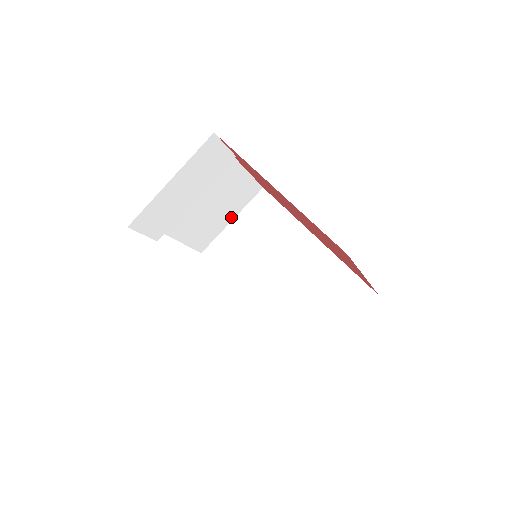
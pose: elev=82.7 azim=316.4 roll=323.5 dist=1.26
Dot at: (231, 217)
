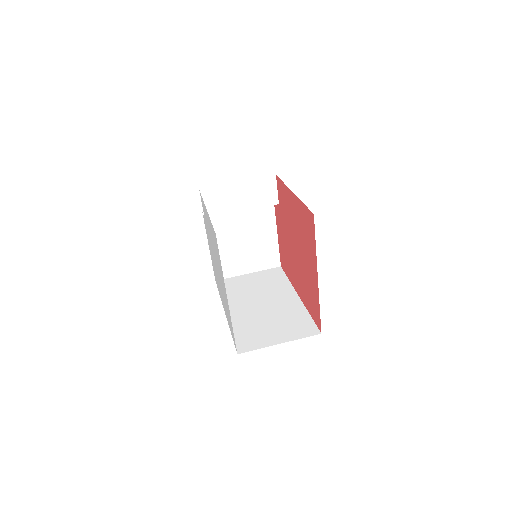
Dot at: (250, 270)
